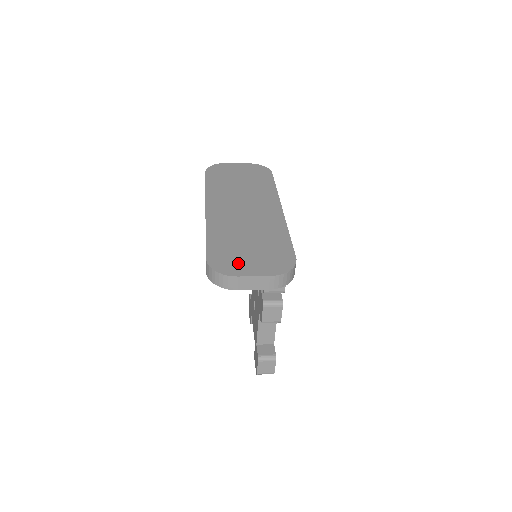
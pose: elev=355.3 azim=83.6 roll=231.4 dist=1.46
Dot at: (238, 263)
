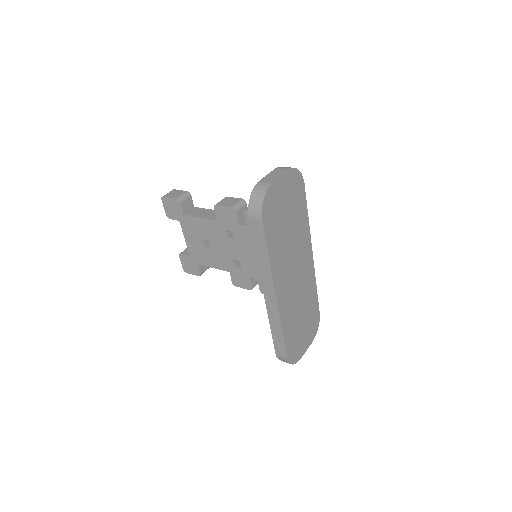
Dot at: (300, 346)
